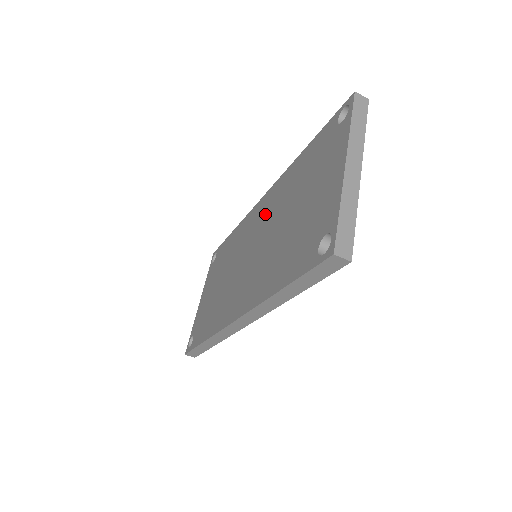
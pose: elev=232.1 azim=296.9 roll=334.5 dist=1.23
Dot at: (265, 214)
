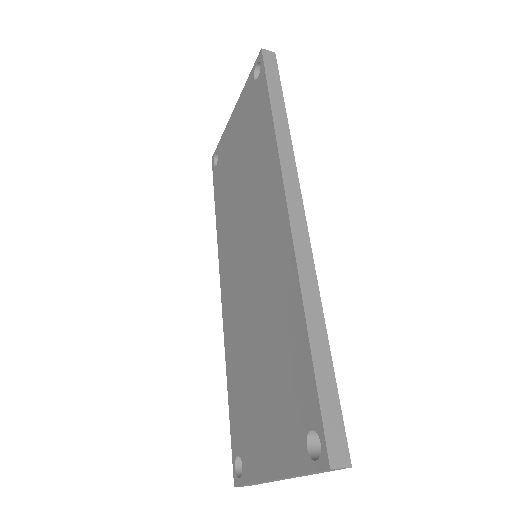
Dot at: (269, 255)
